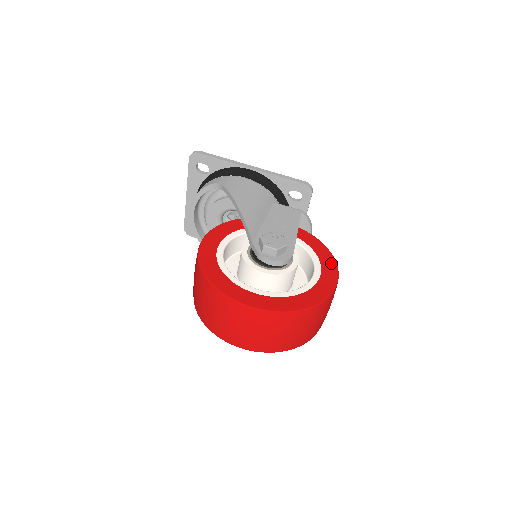
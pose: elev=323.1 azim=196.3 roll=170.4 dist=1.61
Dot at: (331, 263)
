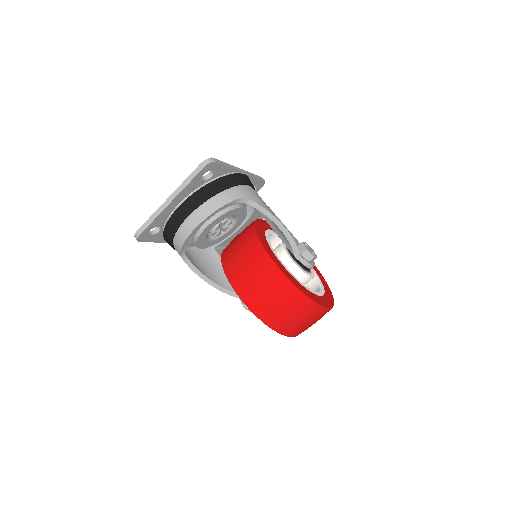
Dot at: occluded
